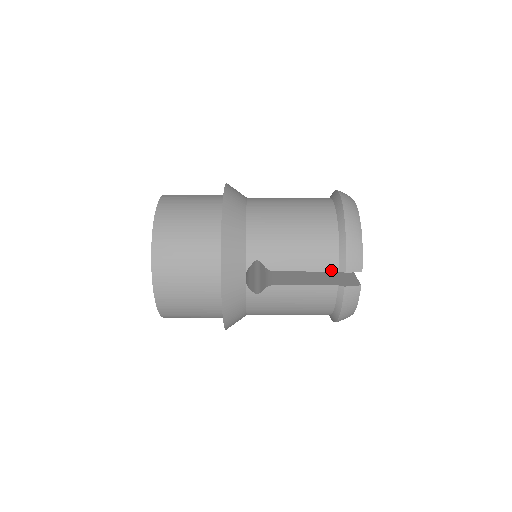
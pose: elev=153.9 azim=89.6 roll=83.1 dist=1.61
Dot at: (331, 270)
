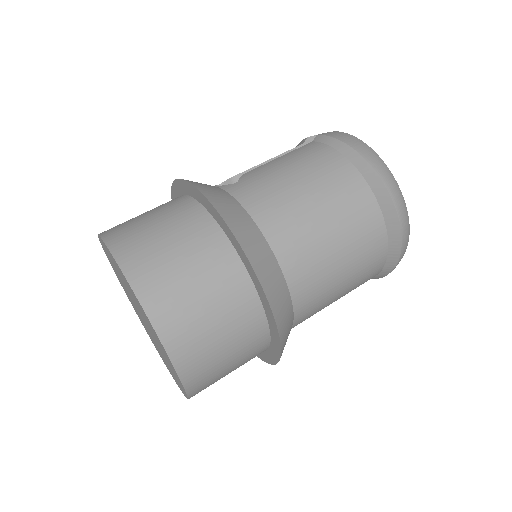
Dot at: occluded
